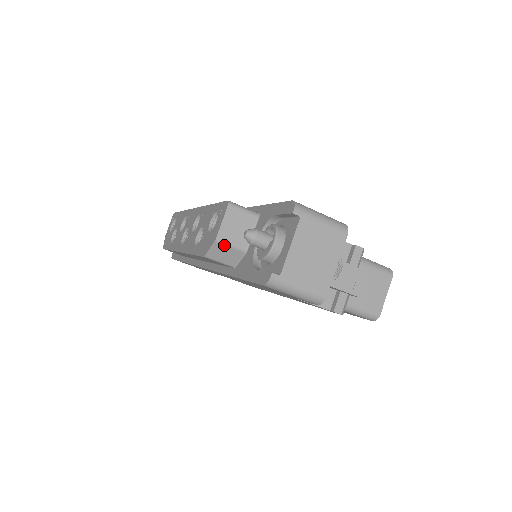
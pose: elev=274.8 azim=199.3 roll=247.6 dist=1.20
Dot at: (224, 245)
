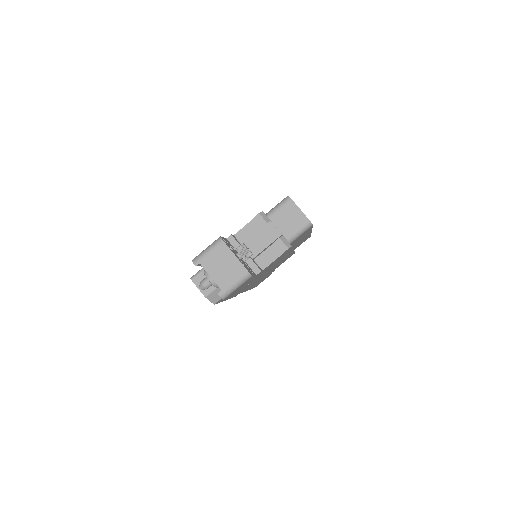
Dot at: (211, 294)
